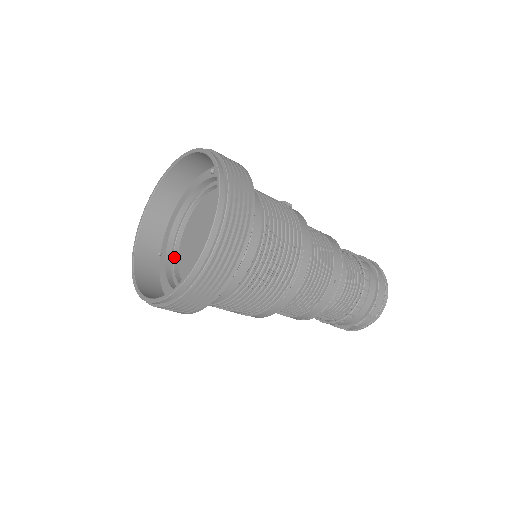
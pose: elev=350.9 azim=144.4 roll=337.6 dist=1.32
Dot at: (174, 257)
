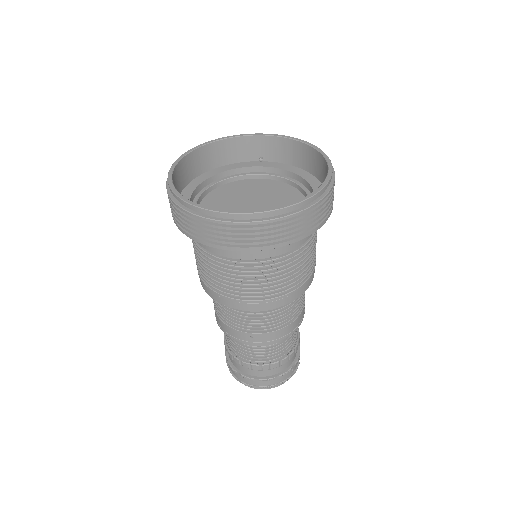
Dot at: occluded
